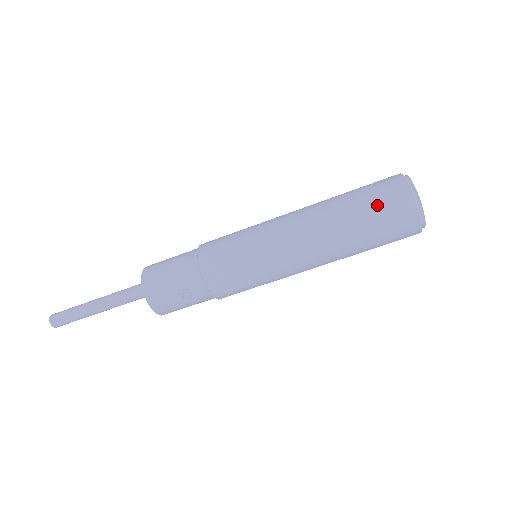
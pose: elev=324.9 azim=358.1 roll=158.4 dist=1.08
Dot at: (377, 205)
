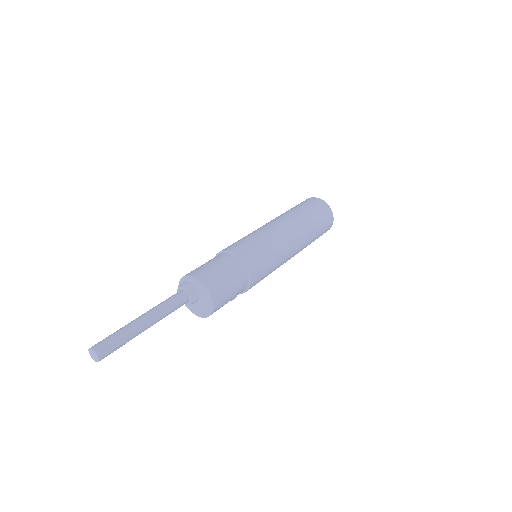
Dot at: (322, 221)
